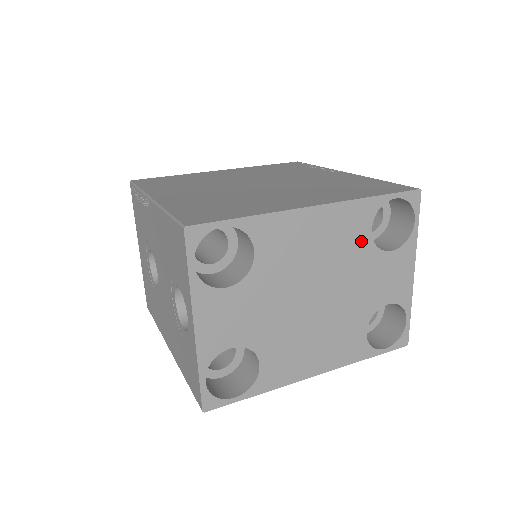
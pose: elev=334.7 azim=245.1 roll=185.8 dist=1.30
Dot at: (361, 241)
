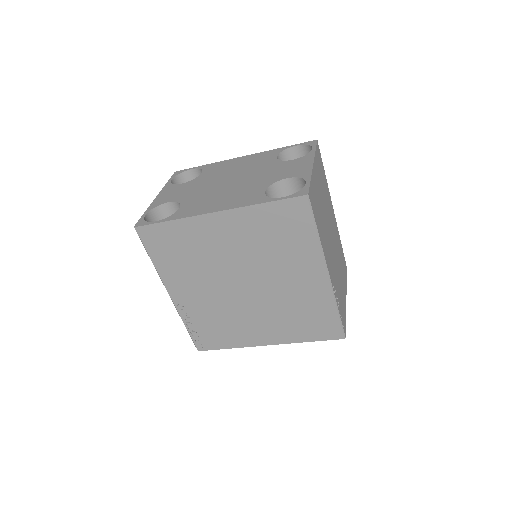
Dot at: (269, 161)
